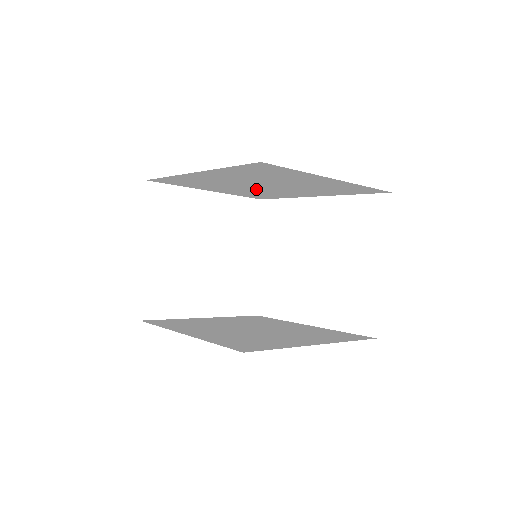
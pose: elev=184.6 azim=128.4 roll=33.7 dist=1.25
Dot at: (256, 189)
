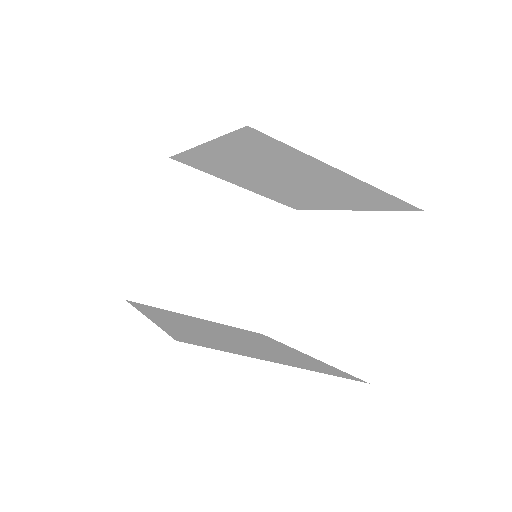
Dot at: (279, 187)
